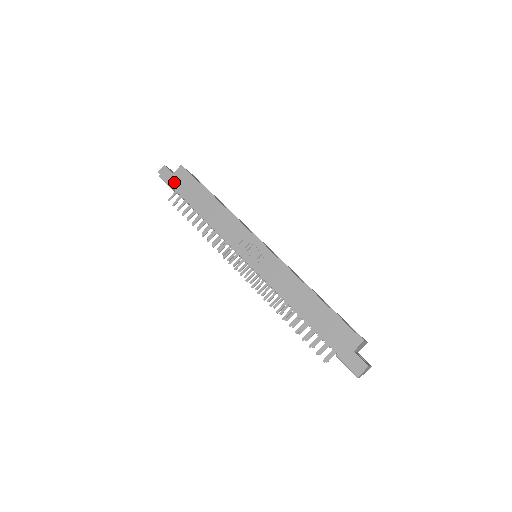
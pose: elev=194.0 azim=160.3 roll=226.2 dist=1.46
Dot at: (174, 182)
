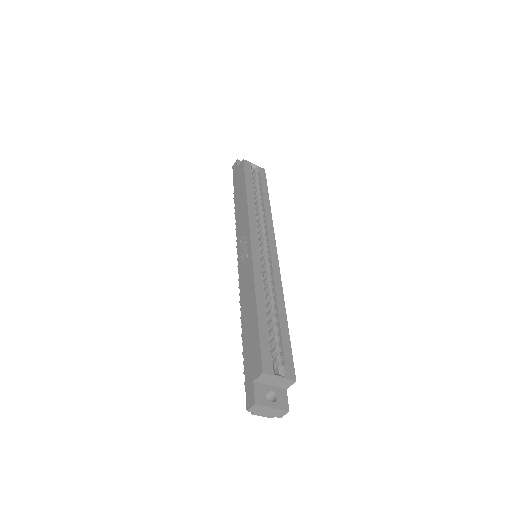
Dot at: (235, 176)
